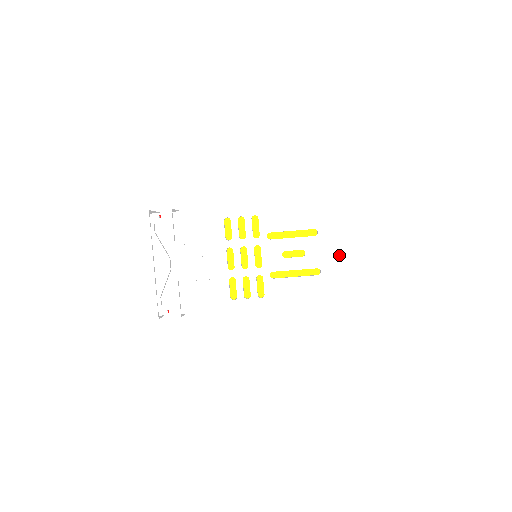
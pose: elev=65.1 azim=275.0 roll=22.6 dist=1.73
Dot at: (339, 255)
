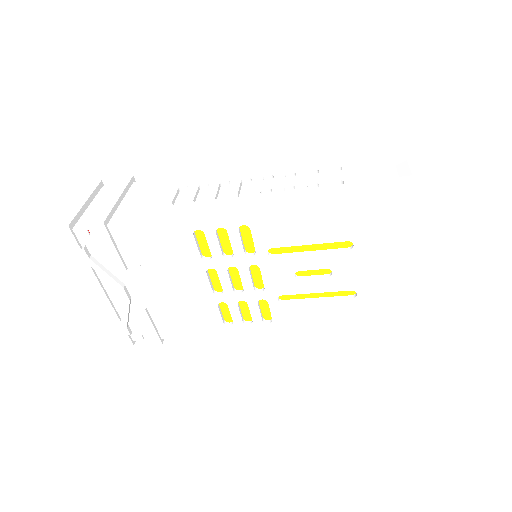
Dot at: (388, 274)
